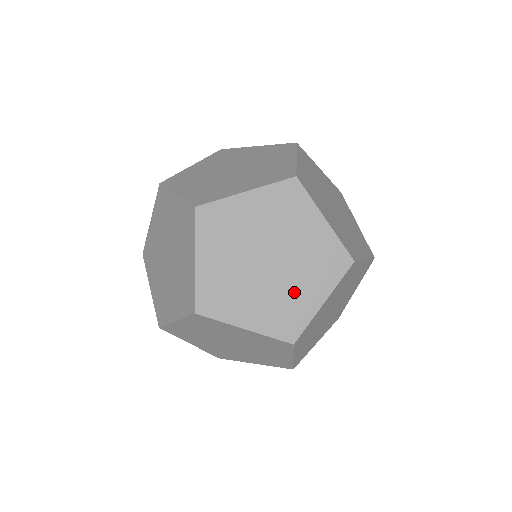
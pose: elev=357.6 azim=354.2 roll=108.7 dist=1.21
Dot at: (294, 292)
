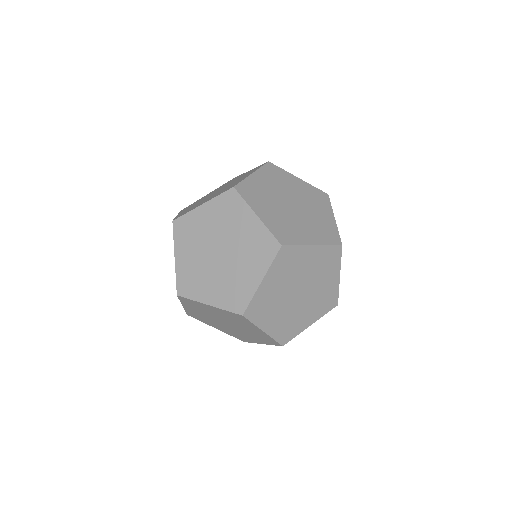
Dot at: (239, 274)
